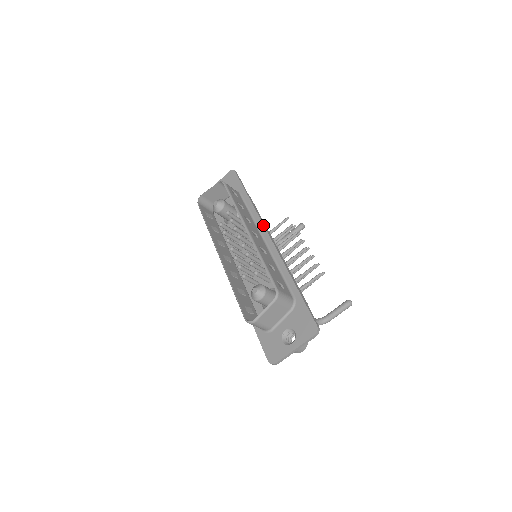
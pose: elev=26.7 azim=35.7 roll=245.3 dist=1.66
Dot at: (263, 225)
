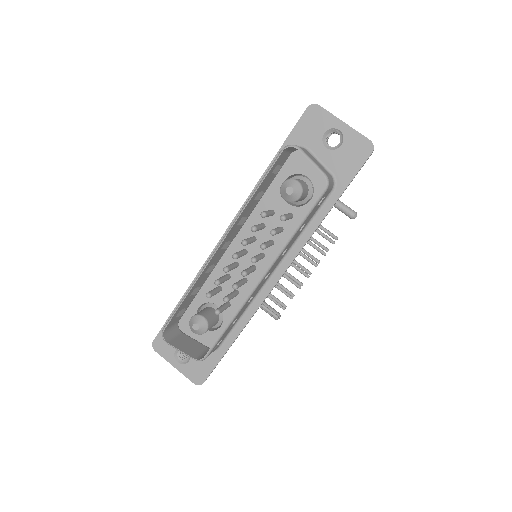
Dot at: occluded
